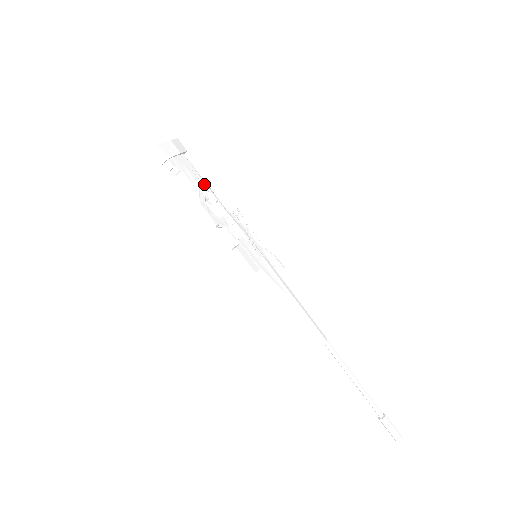
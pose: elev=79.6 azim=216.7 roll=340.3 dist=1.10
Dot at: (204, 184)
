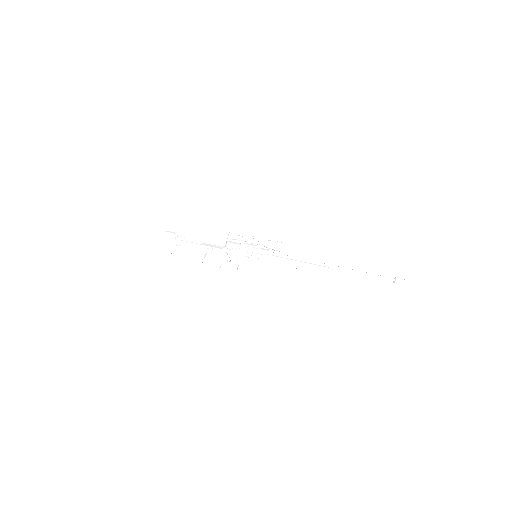
Dot at: (198, 248)
